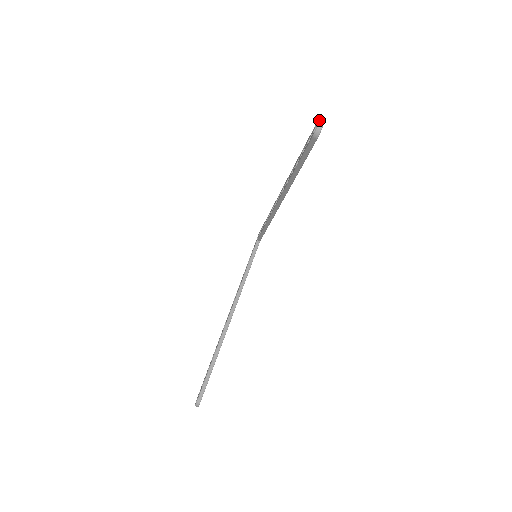
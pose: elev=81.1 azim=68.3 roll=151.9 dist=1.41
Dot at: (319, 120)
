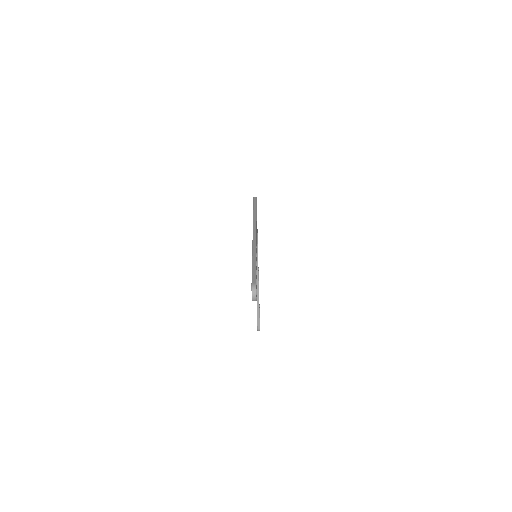
Dot at: occluded
